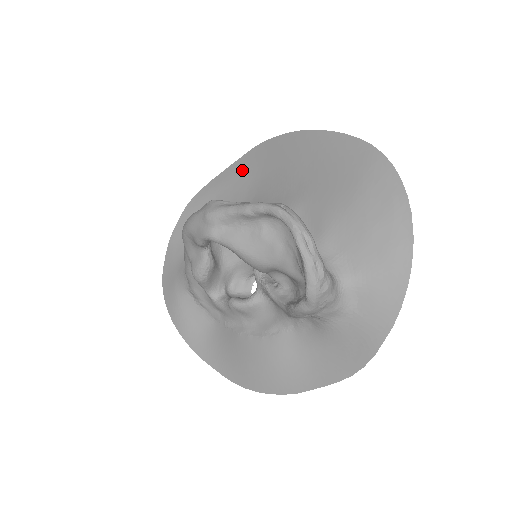
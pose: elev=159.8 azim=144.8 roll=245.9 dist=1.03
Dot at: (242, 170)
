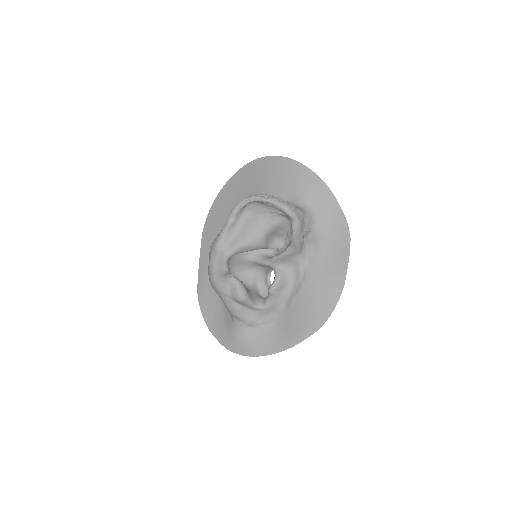
Dot at: (207, 250)
